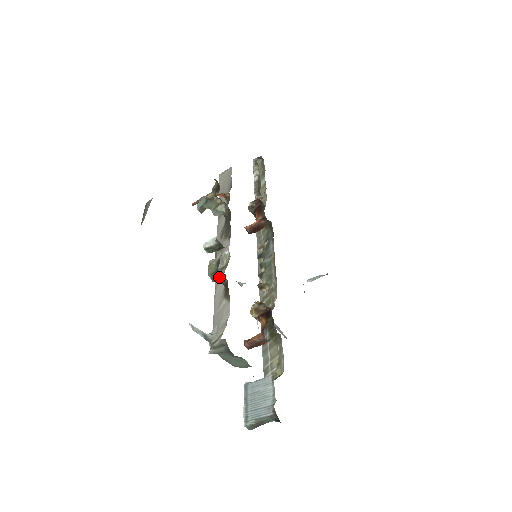
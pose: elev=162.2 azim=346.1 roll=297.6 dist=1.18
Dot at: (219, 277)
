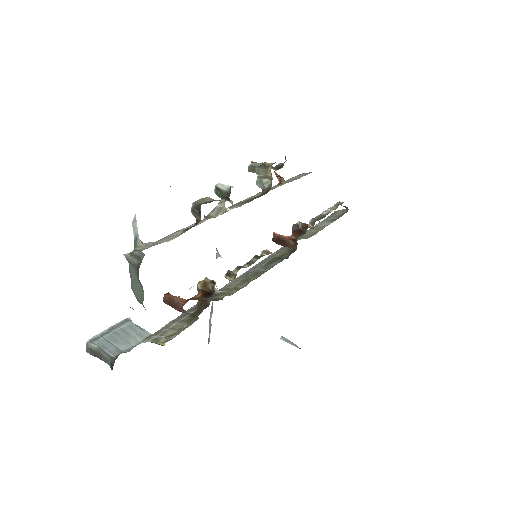
Dot at: (198, 212)
